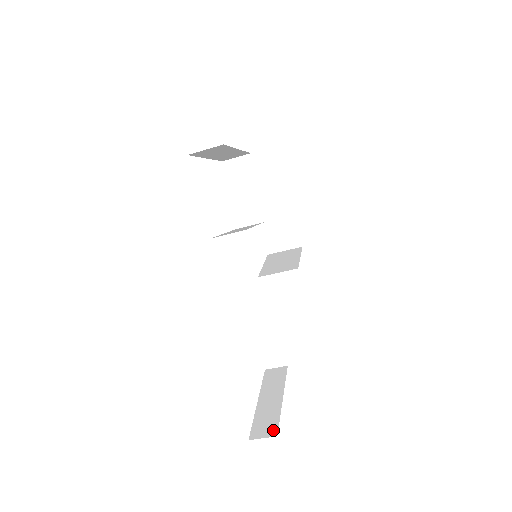
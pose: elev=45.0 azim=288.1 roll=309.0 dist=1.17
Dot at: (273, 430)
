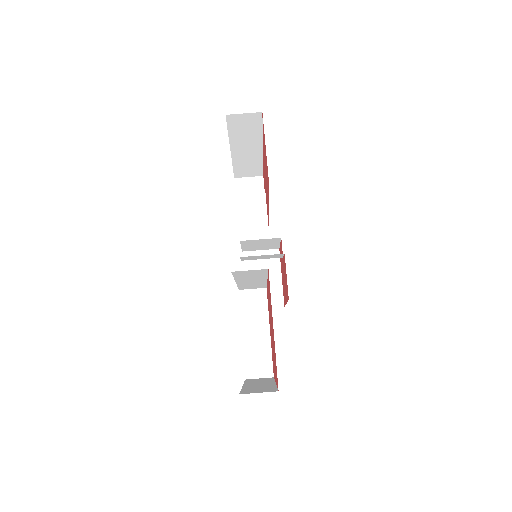
Dot at: (271, 390)
